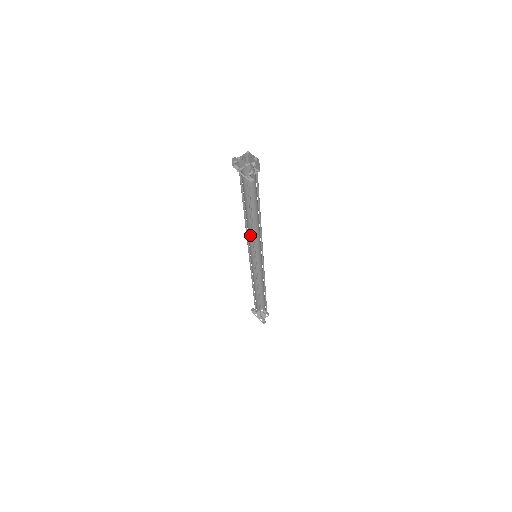
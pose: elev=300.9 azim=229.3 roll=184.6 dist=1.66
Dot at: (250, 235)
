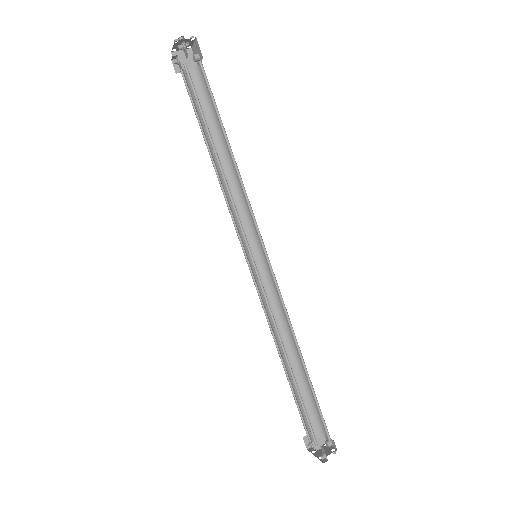
Dot at: (237, 211)
